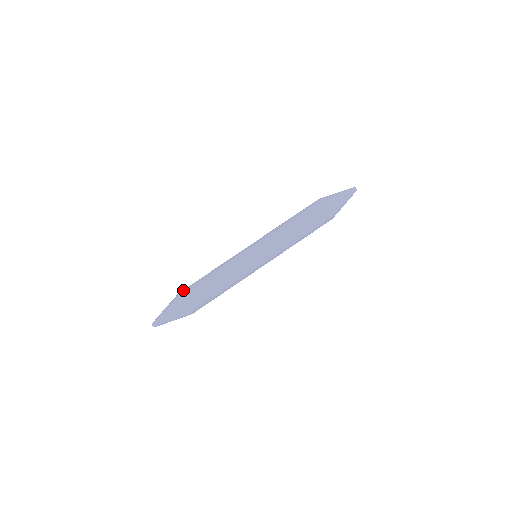
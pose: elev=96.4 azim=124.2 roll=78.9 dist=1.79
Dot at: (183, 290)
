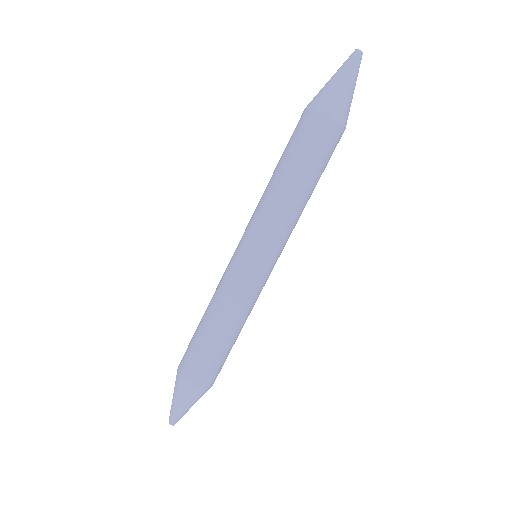
Dot at: (185, 369)
